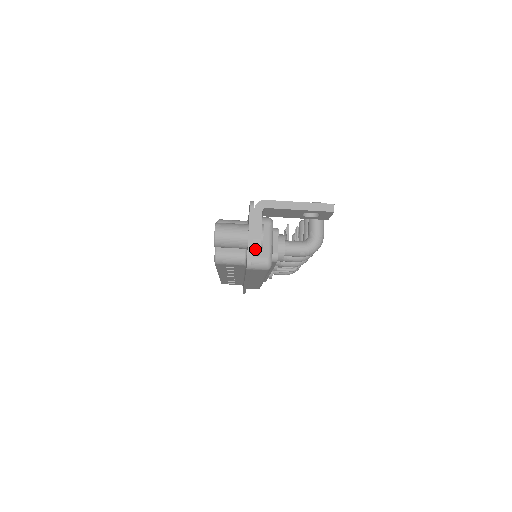
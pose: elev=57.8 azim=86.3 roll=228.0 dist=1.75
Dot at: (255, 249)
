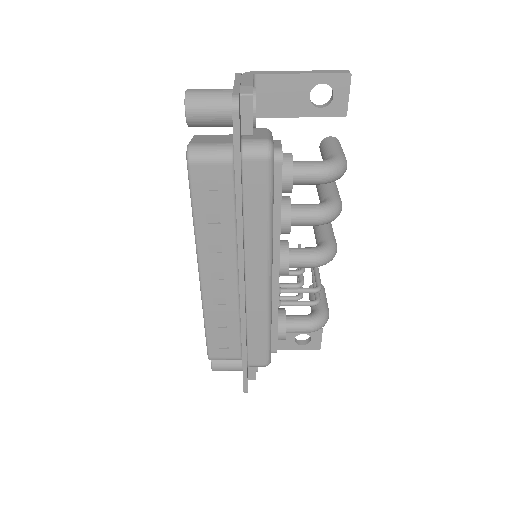
Dot at: (244, 93)
